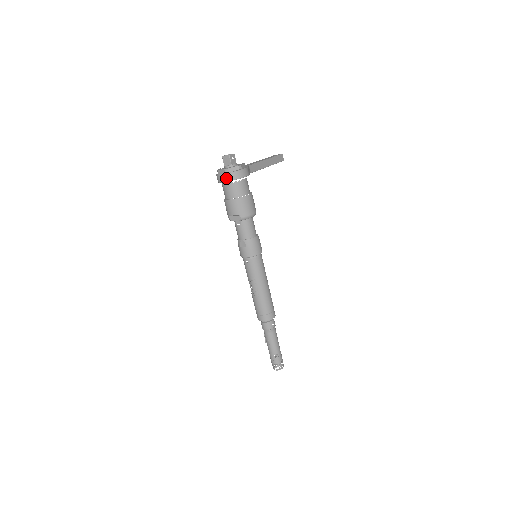
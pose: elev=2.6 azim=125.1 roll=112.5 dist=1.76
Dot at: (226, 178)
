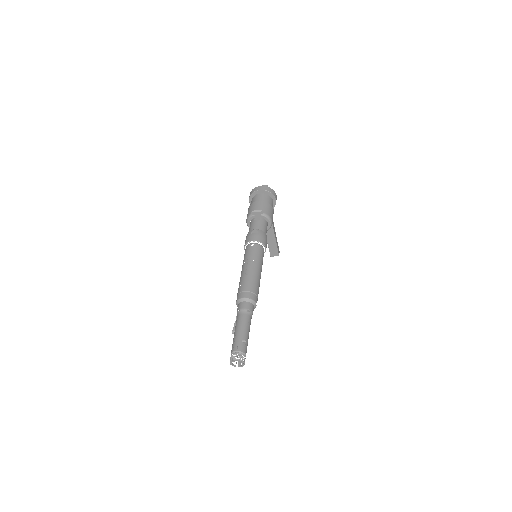
Dot at: (263, 188)
